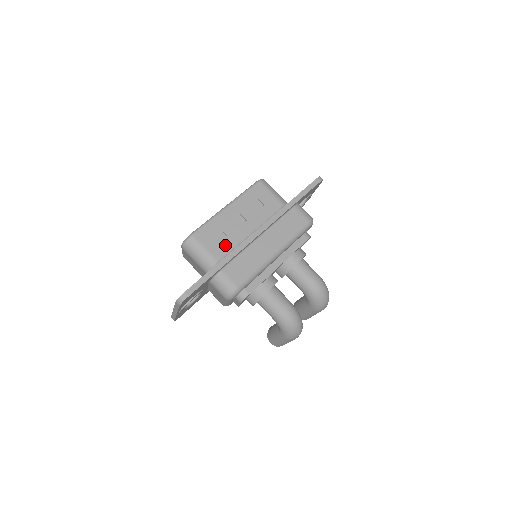
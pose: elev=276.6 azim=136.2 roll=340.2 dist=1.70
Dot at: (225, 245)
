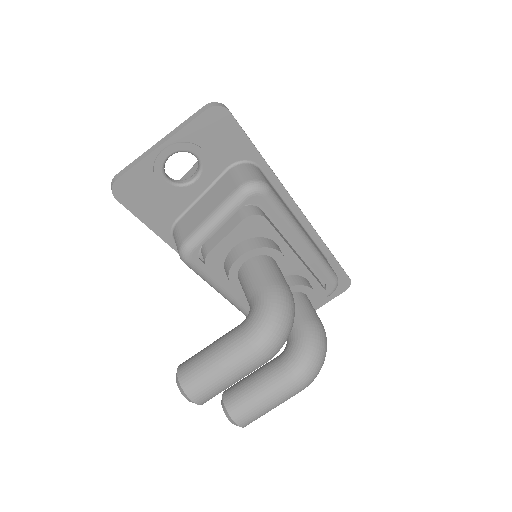
Dot at: occluded
